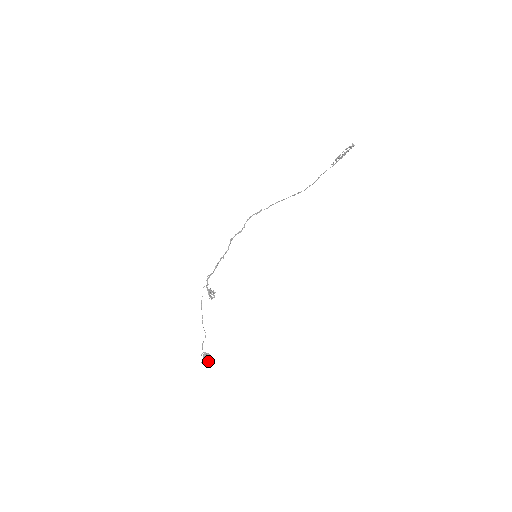
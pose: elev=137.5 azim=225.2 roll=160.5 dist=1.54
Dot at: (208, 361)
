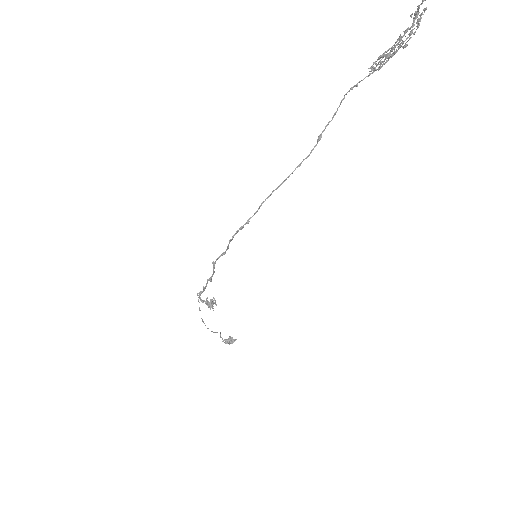
Dot at: (232, 342)
